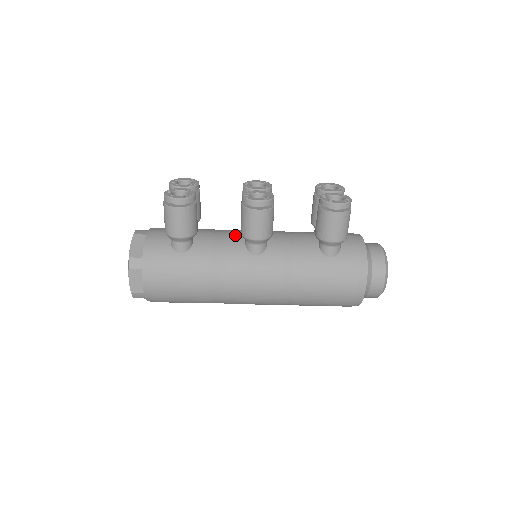
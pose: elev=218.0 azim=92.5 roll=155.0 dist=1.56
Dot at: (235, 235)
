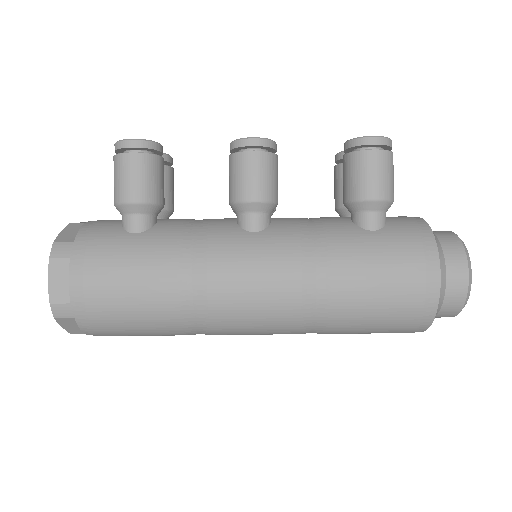
Dot at: occluded
